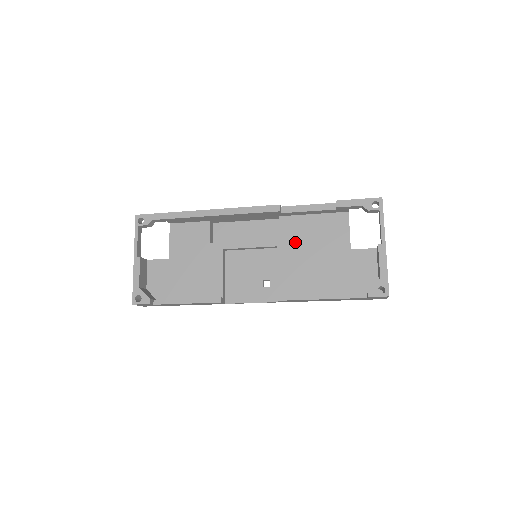
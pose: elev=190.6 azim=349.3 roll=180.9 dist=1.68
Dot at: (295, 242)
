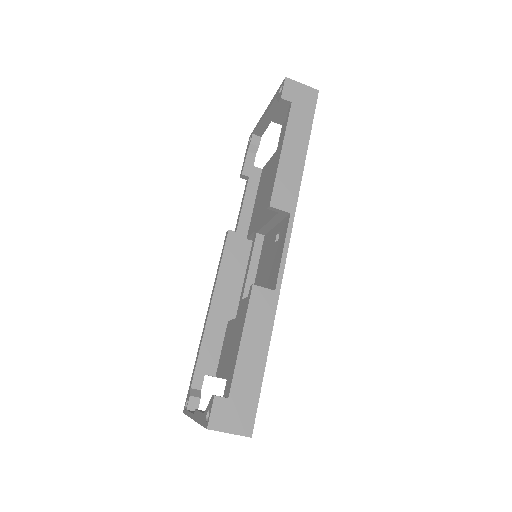
Dot at: (260, 213)
